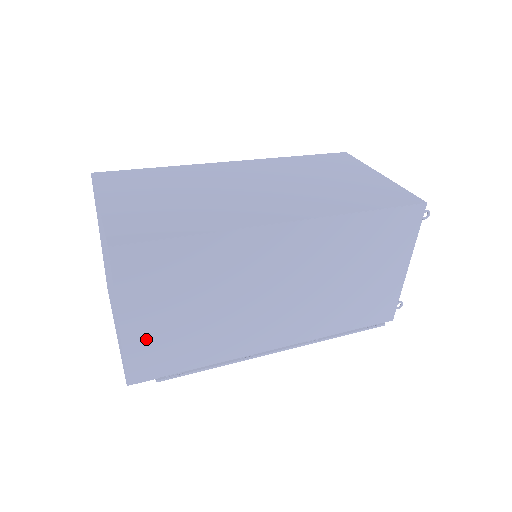
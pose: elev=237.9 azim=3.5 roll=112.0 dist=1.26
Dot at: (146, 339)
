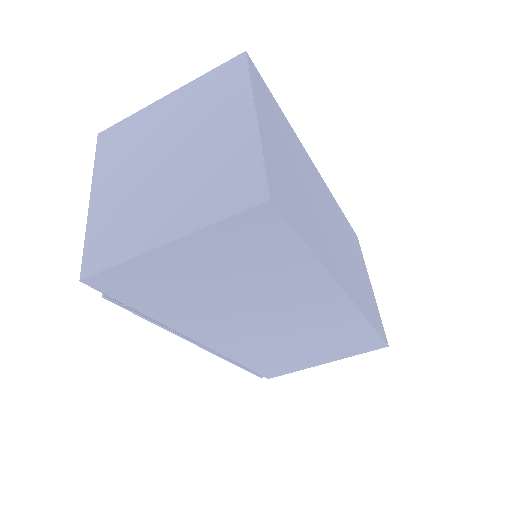
Dot at: (158, 269)
